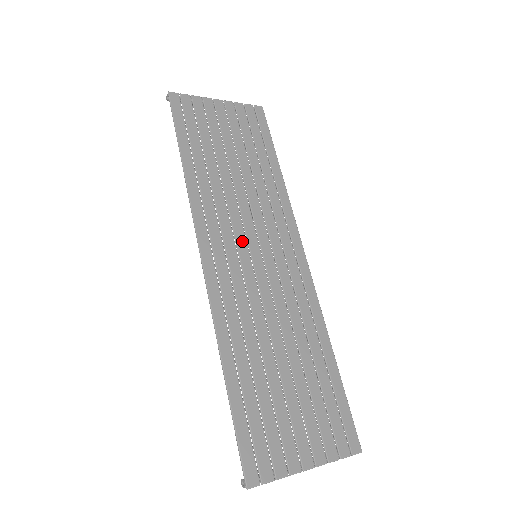
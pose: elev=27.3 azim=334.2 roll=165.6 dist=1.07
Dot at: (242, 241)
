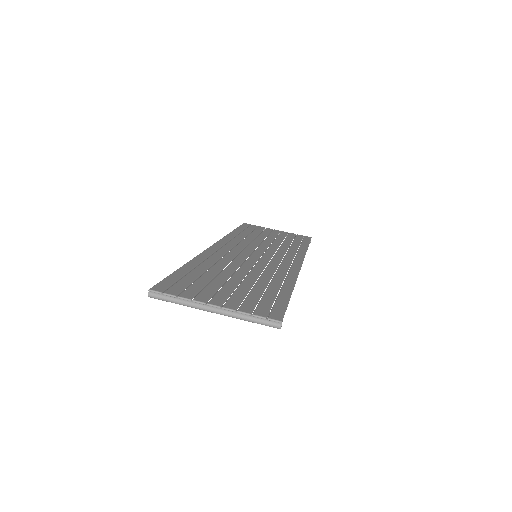
Dot at: (249, 250)
